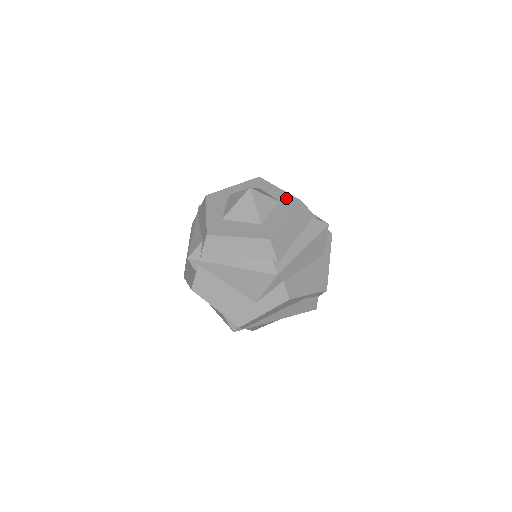
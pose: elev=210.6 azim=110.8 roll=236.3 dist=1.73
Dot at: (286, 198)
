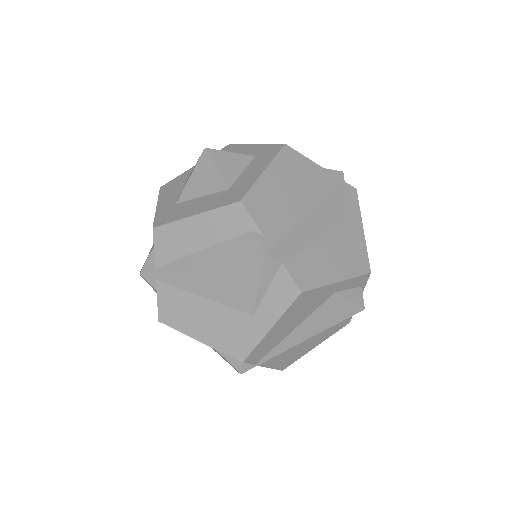
Dot at: (265, 149)
